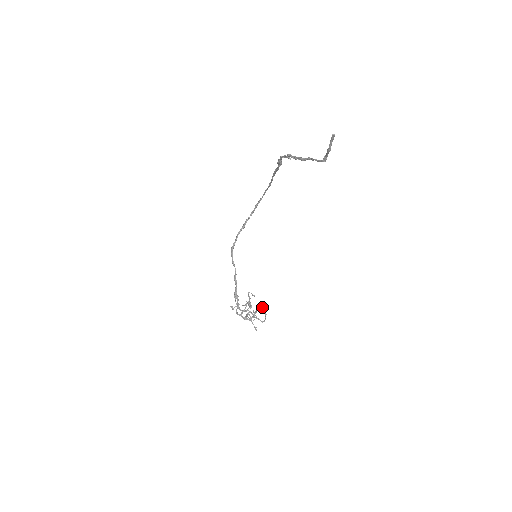
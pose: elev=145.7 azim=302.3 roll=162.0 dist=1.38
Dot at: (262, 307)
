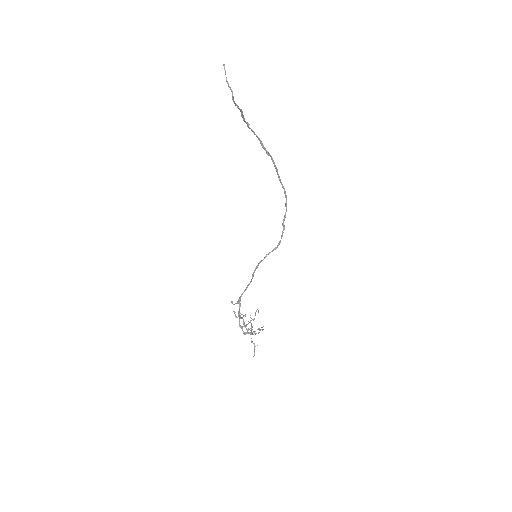
Dot at: (262, 327)
